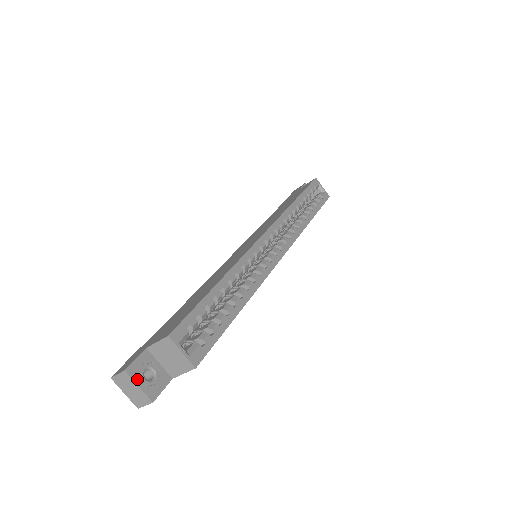
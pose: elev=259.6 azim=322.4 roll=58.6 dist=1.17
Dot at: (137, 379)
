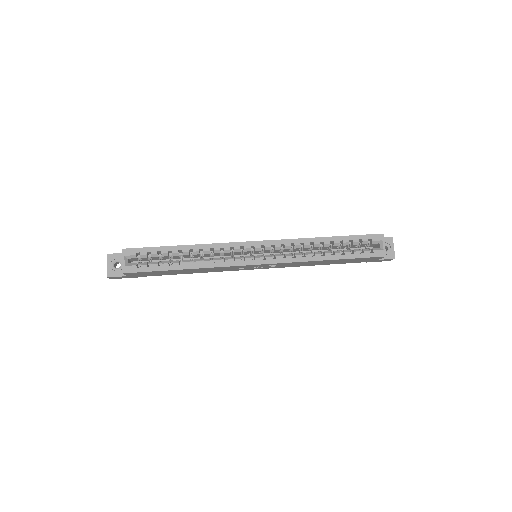
Dot at: (109, 262)
